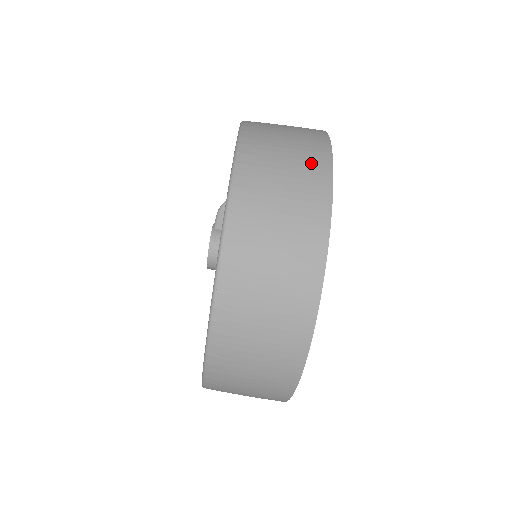
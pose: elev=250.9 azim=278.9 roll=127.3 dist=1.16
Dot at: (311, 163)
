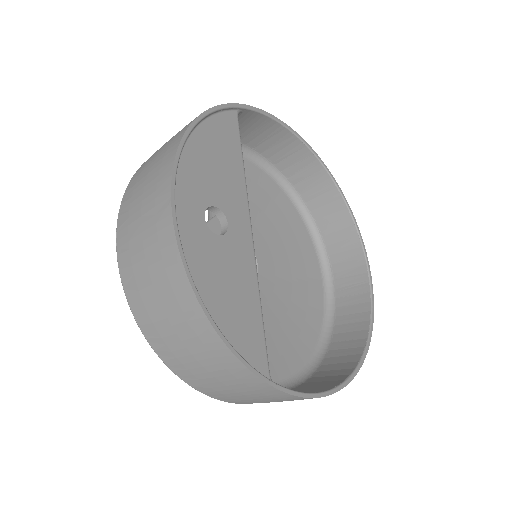
Dot at: (265, 394)
